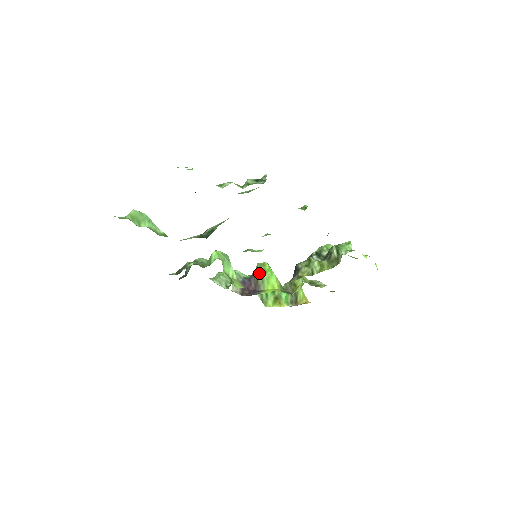
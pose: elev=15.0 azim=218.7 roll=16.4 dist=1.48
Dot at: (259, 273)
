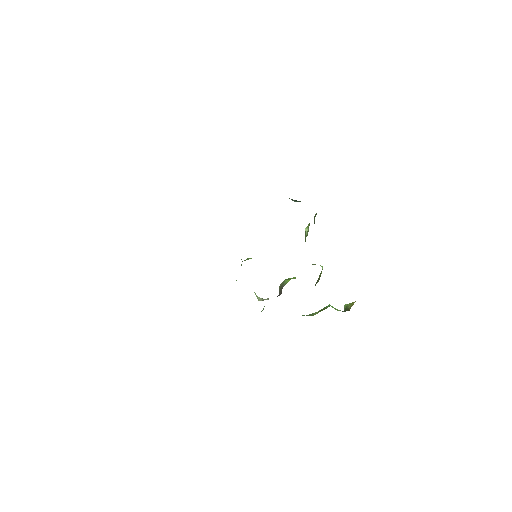
Dot at: (280, 285)
